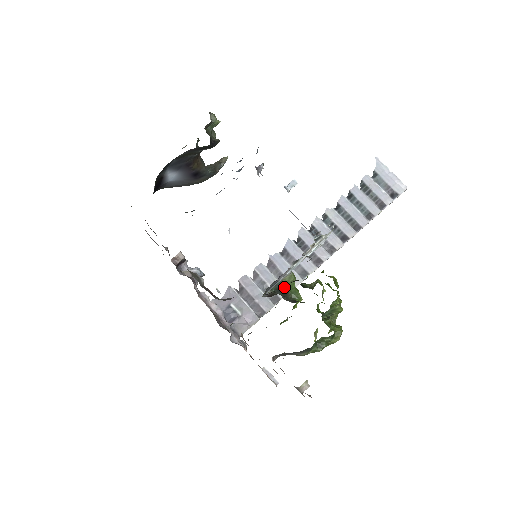
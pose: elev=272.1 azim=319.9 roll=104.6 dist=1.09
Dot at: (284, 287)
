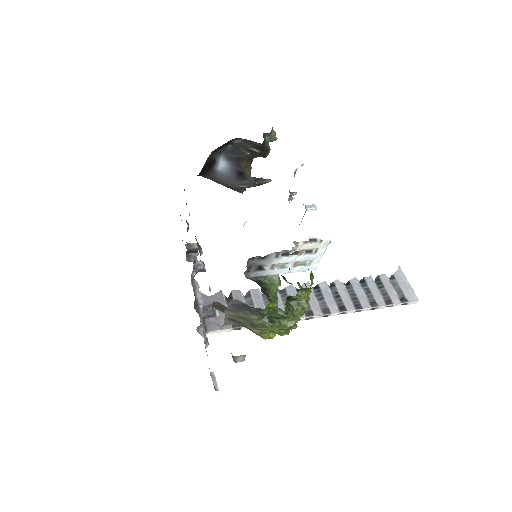
Dot at: (267, 284)
